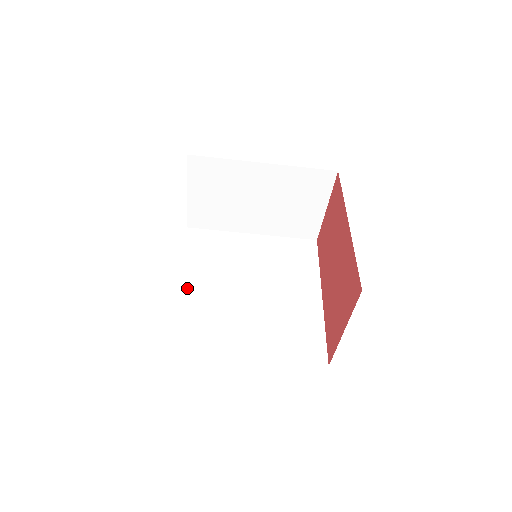
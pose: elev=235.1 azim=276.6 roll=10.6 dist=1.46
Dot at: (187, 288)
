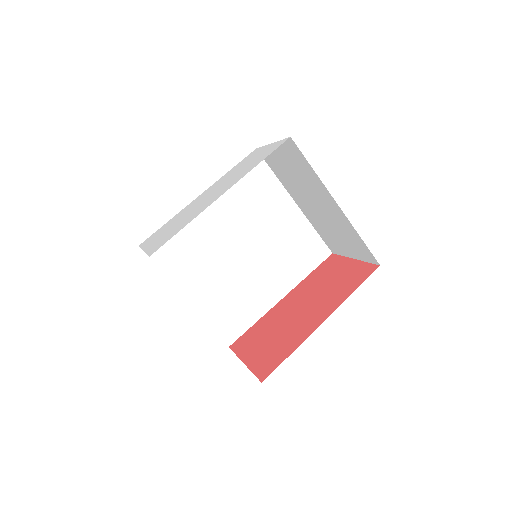
Dot at: occluded
